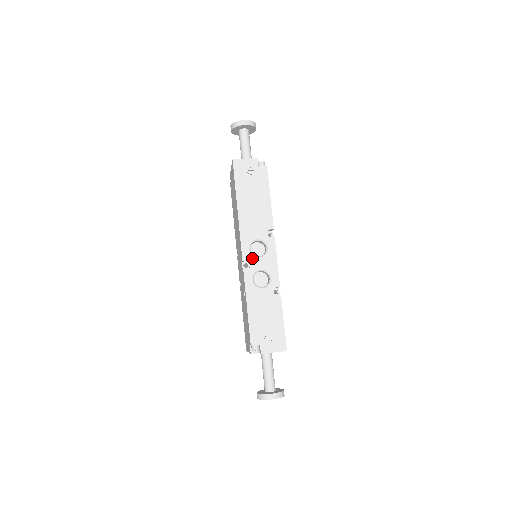
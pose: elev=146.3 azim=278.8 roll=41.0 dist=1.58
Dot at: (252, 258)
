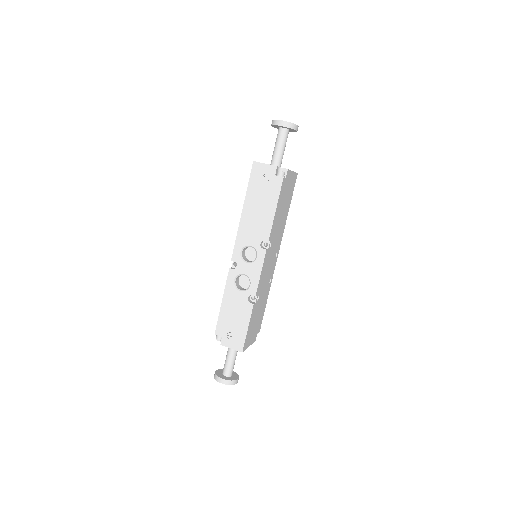
Dot at: (240, 261)
